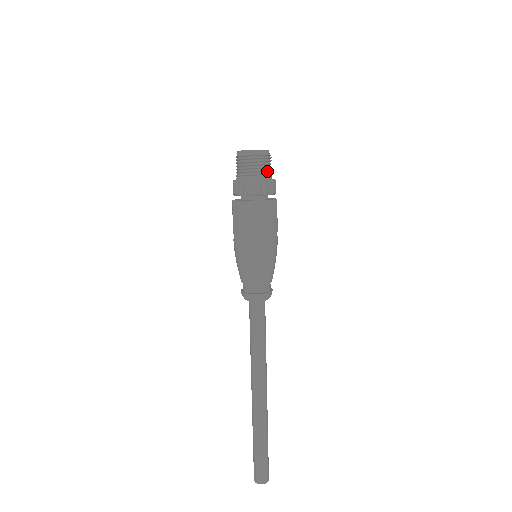
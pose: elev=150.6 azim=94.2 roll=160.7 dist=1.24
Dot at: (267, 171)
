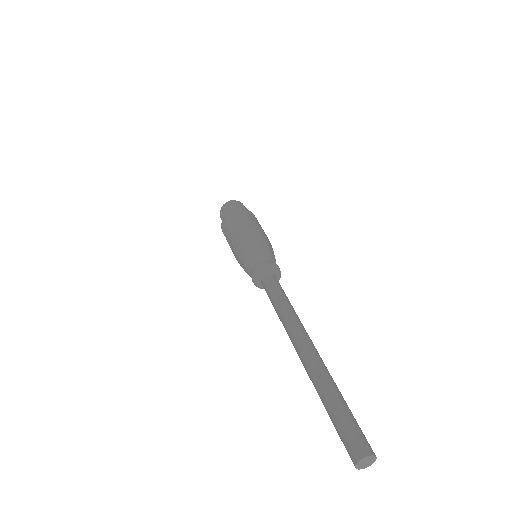
Dot at: occluded
